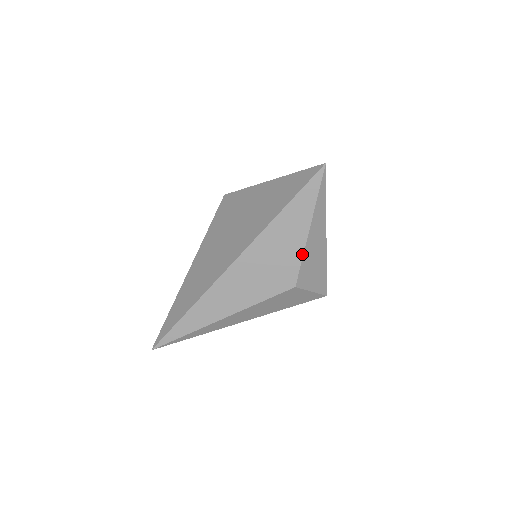
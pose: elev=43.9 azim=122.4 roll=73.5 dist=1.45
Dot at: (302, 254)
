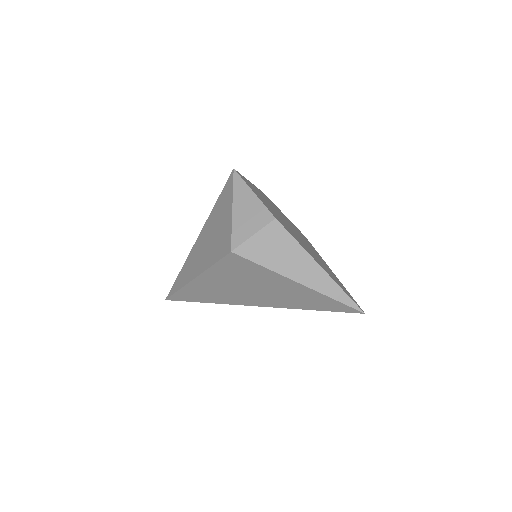
Dot at: occluded
